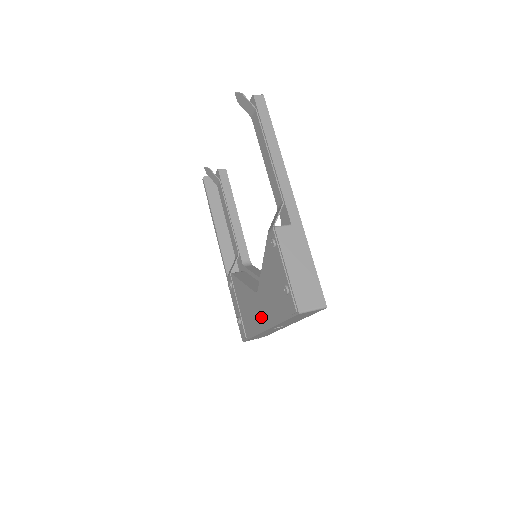
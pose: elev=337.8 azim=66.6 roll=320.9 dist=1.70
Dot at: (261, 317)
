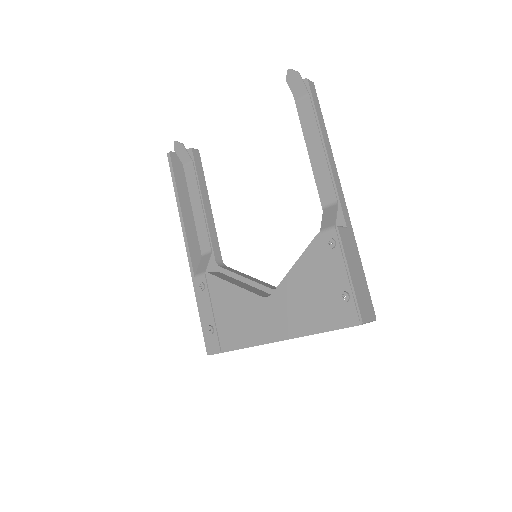
Dot at: (269, 326)
